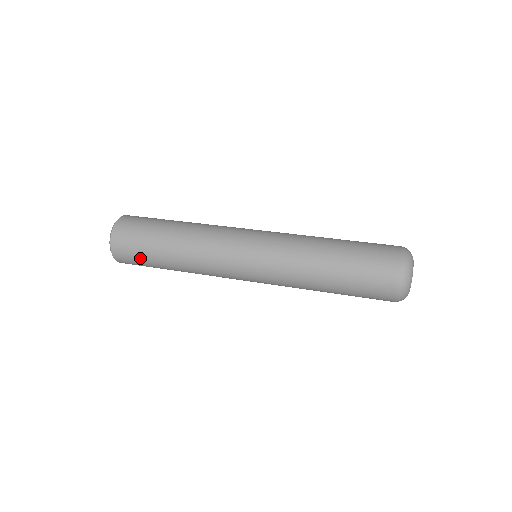
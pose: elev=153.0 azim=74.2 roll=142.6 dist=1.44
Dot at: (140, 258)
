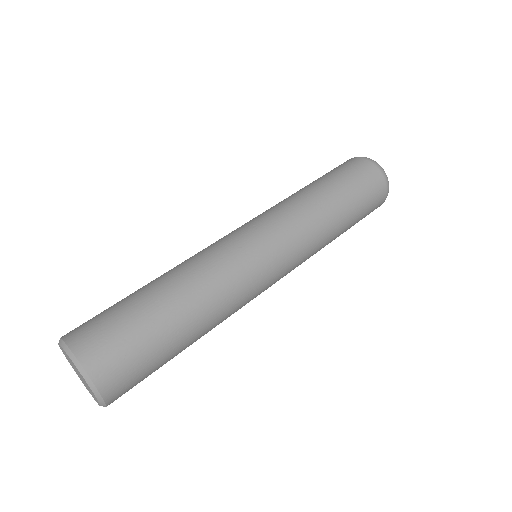
Dot at: occluded
